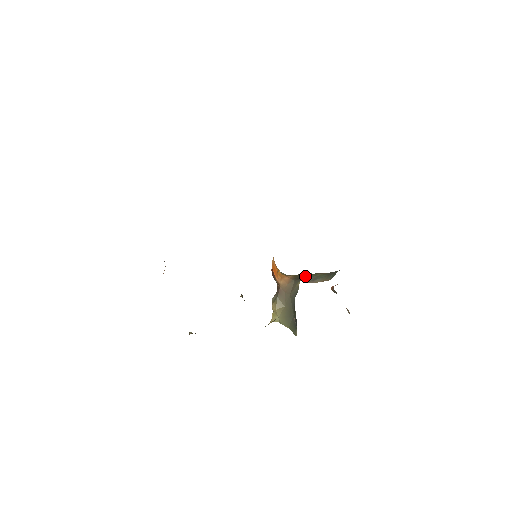
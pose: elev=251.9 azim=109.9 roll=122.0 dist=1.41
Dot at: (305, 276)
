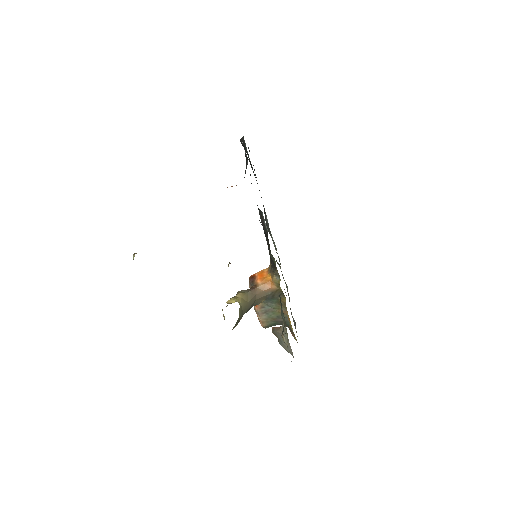
Dot at: (273, 300)
